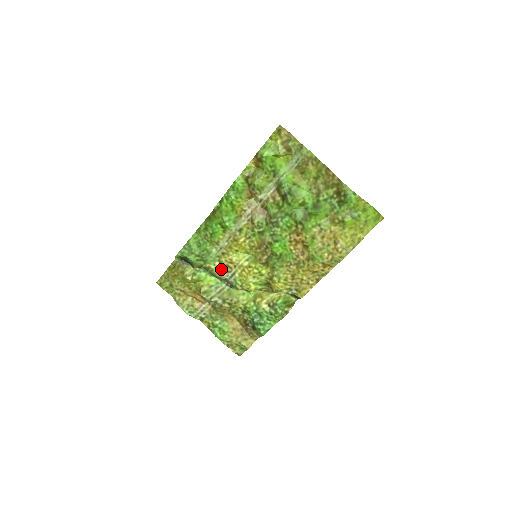
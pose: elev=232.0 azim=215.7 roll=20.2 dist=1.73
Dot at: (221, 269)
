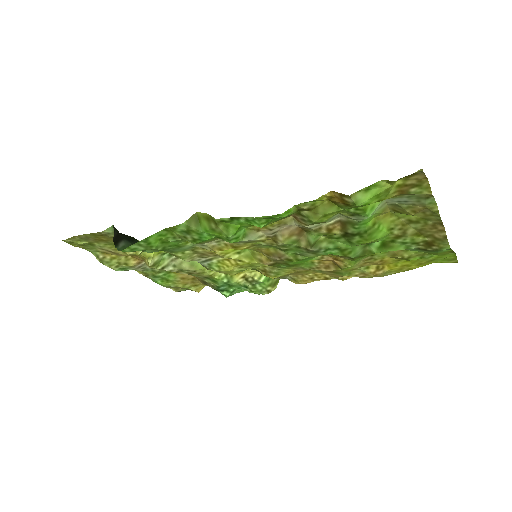
Dot at: (192, 256)
